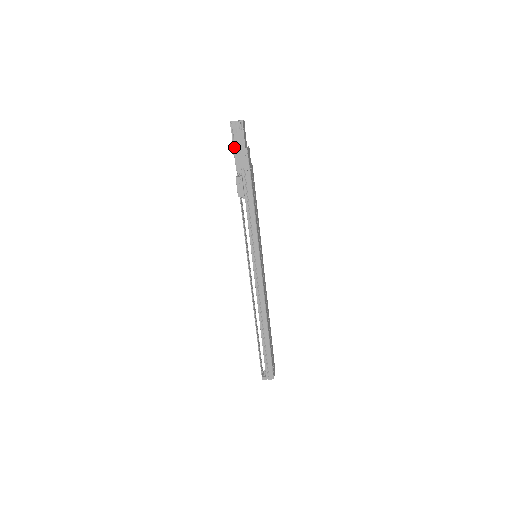
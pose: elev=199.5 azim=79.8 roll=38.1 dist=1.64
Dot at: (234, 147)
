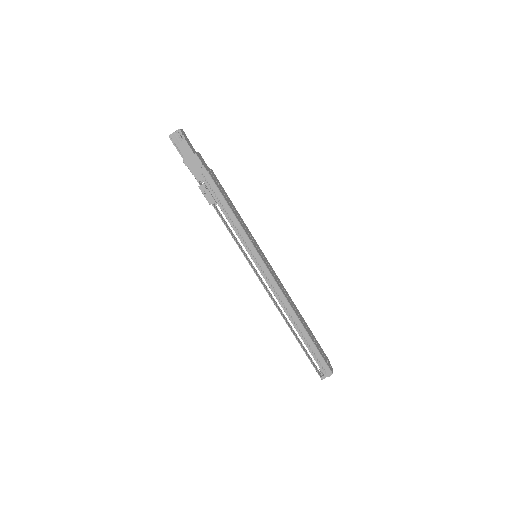
Dot at: (183, 158)
